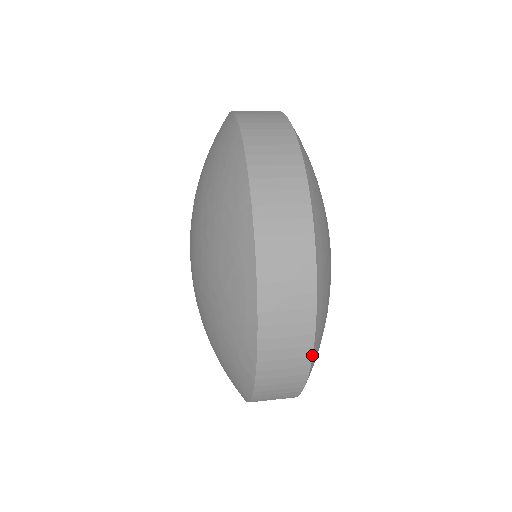
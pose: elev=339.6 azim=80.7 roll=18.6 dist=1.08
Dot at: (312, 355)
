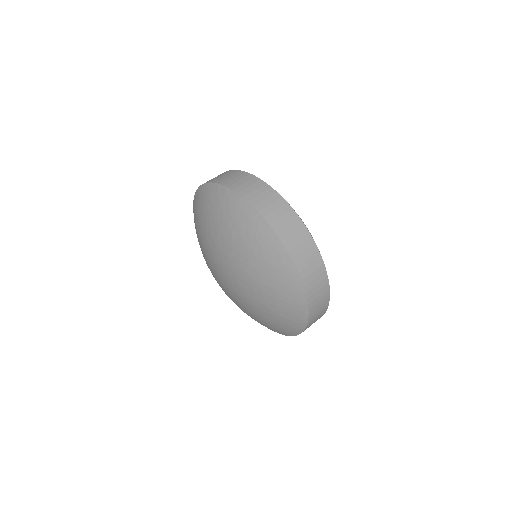
Dot at: occluded
